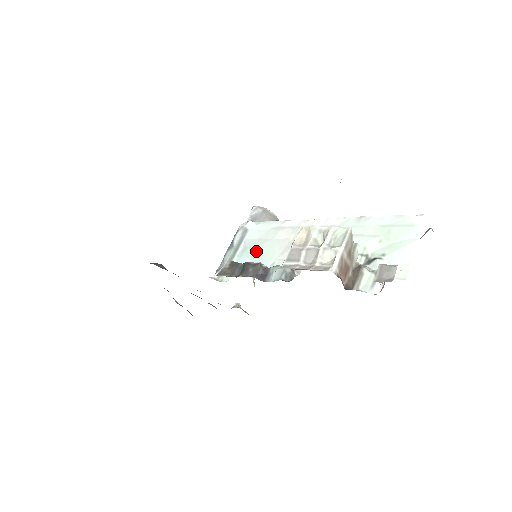
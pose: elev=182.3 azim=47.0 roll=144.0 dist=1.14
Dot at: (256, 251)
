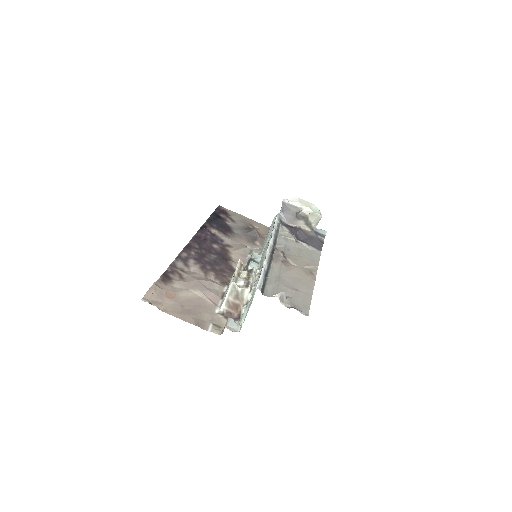
Dot at: occluded
